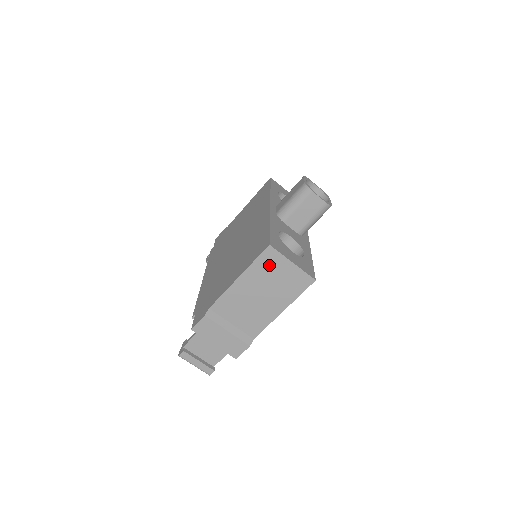
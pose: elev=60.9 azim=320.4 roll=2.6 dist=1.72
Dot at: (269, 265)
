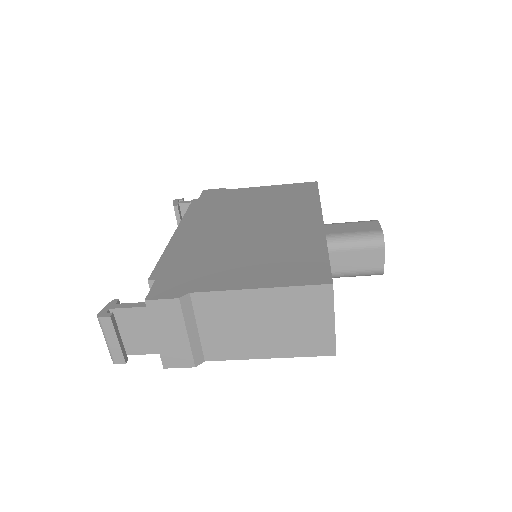
Dot at: (308, 303)
